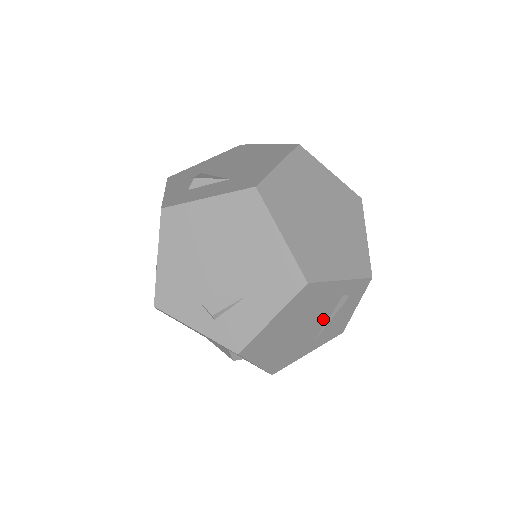
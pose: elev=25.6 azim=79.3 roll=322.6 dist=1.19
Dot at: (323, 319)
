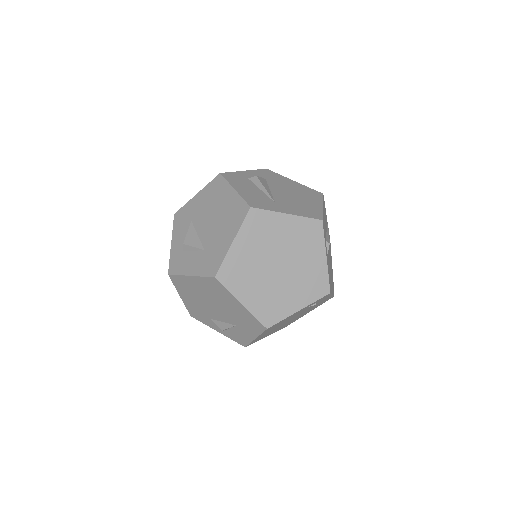
Dot at: (304, 311)
